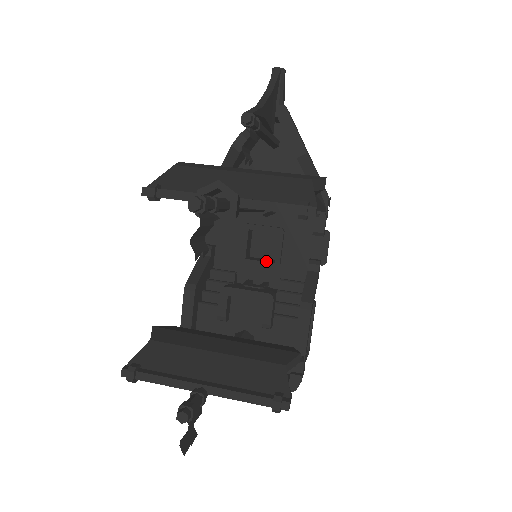
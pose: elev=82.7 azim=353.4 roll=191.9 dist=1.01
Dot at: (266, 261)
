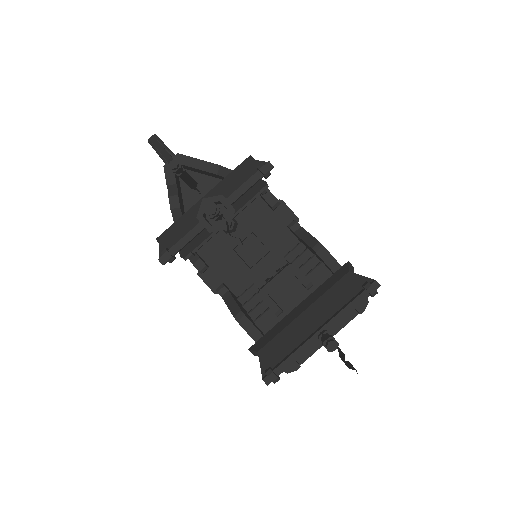
Dot at: (264, 257)
